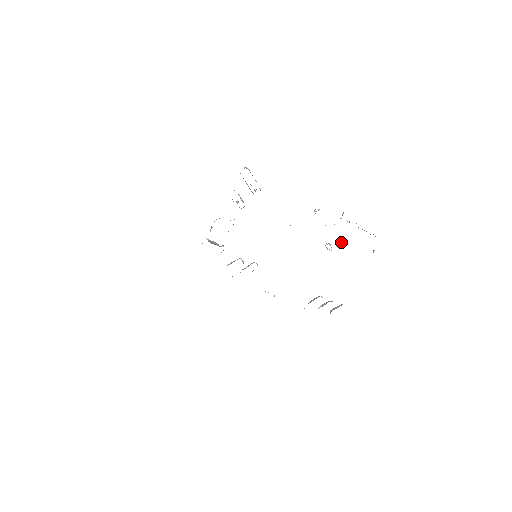
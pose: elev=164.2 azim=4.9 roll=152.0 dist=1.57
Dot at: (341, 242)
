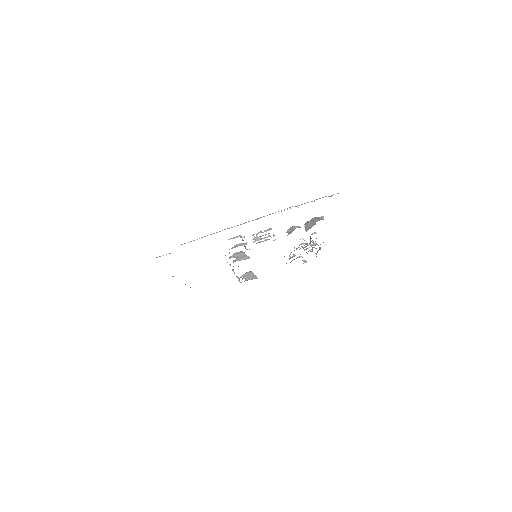
Dot at: (300, 256)
